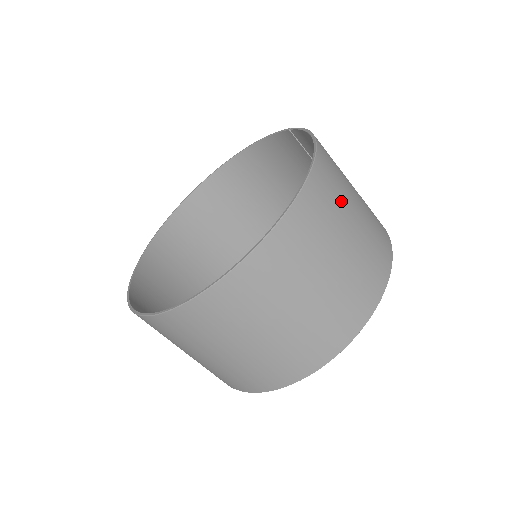
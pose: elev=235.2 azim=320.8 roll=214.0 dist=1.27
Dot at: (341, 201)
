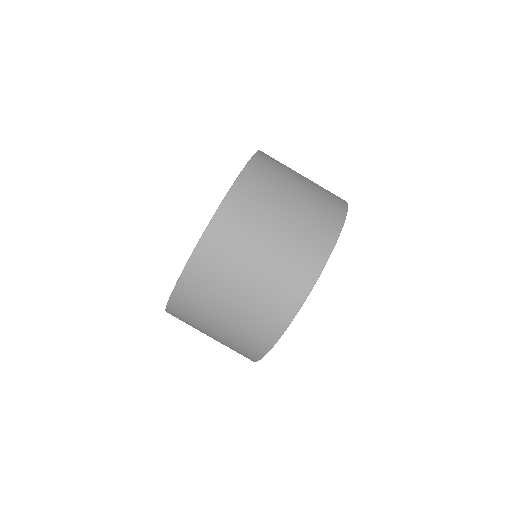
Dot at: (285, 172)
